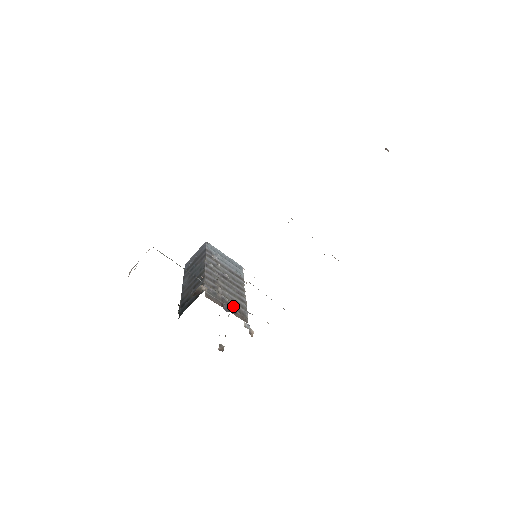
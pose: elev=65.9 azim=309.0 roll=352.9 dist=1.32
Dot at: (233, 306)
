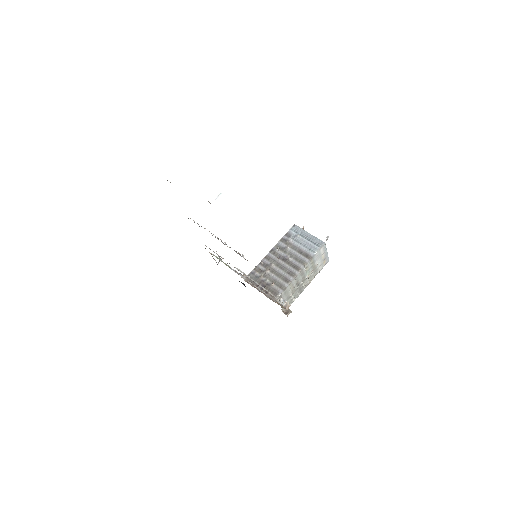
Dot at: (269, 287)
